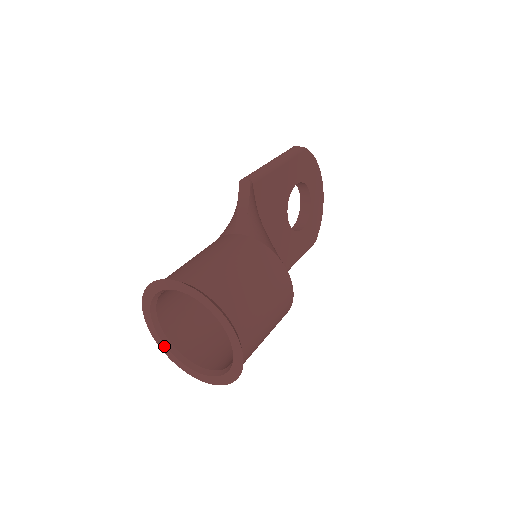
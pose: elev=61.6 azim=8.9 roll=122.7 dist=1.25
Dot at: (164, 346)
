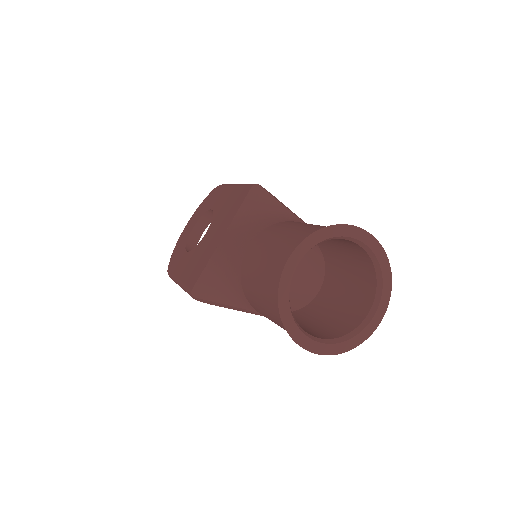
Dot at: (287, 297)
